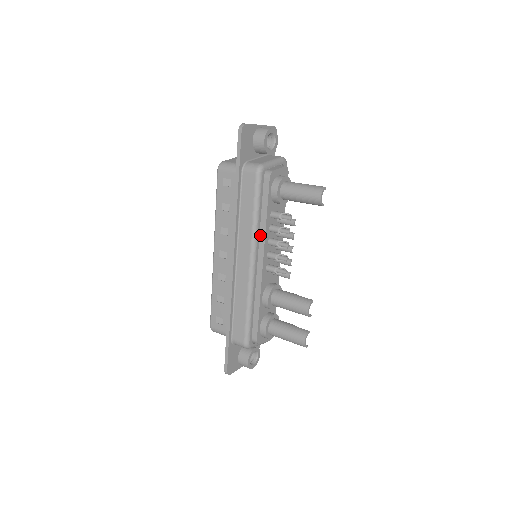
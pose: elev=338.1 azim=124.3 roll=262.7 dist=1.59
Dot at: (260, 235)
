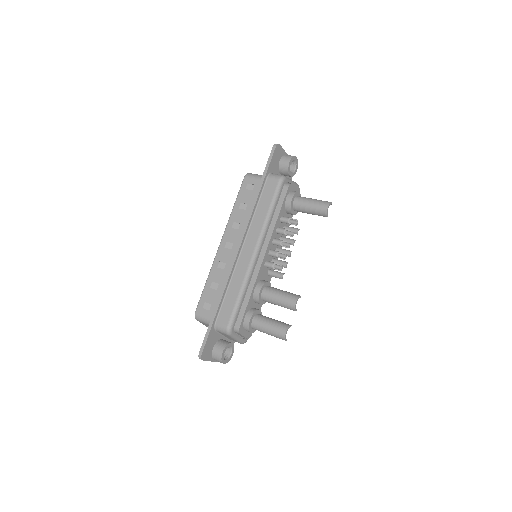
Dot at: (268, 232)
